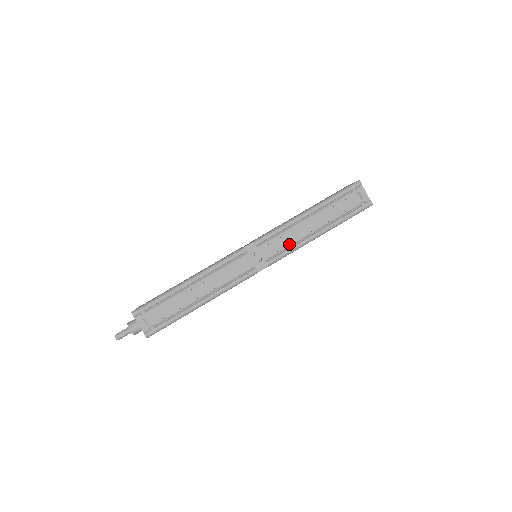
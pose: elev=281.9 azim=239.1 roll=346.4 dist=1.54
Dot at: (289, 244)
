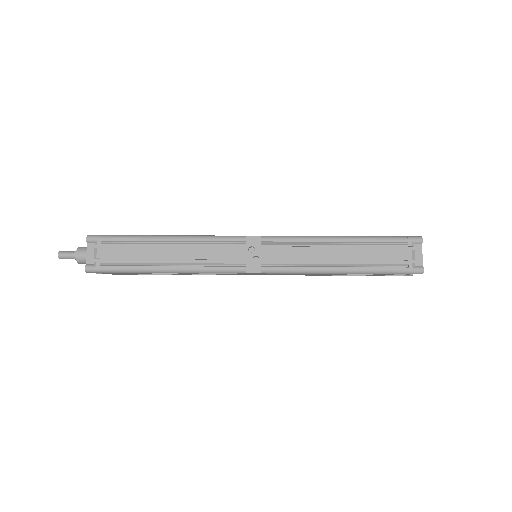
Dot at: (299, 261)
